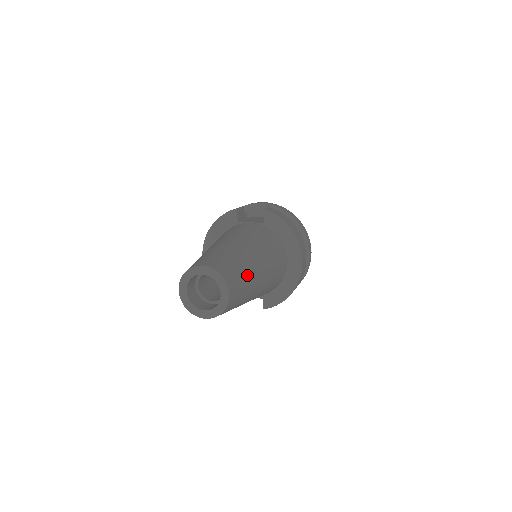
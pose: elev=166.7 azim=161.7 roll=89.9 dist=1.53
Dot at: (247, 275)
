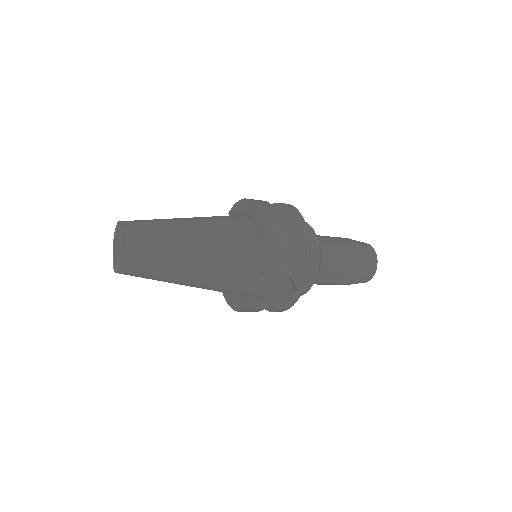
Dot at: (159, 221)
